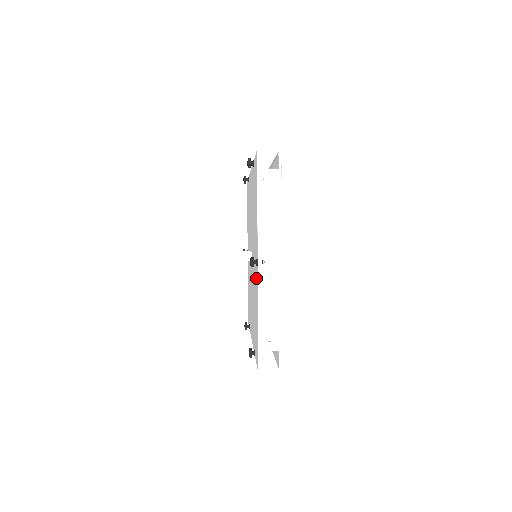
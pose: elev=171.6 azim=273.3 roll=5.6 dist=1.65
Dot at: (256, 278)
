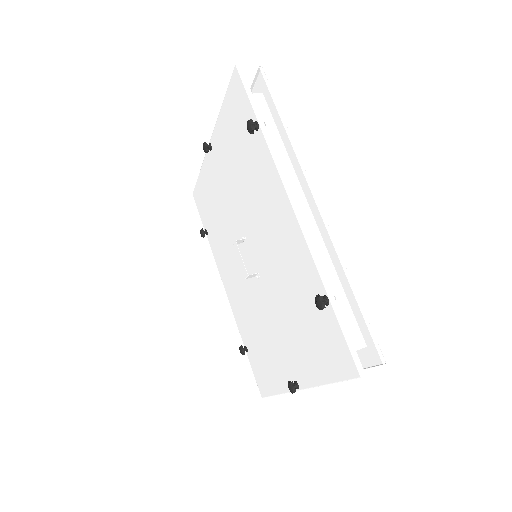
Dot at: (283, 369)
